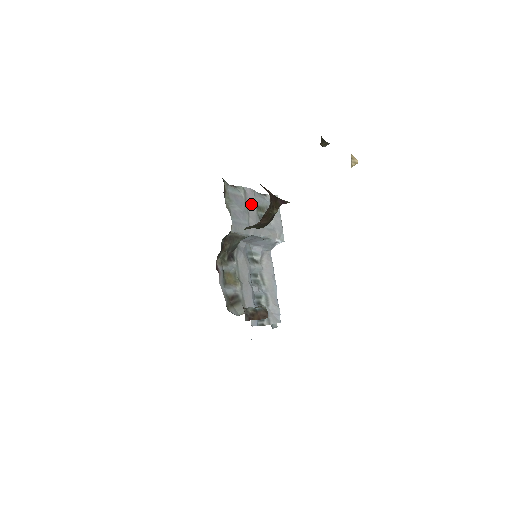
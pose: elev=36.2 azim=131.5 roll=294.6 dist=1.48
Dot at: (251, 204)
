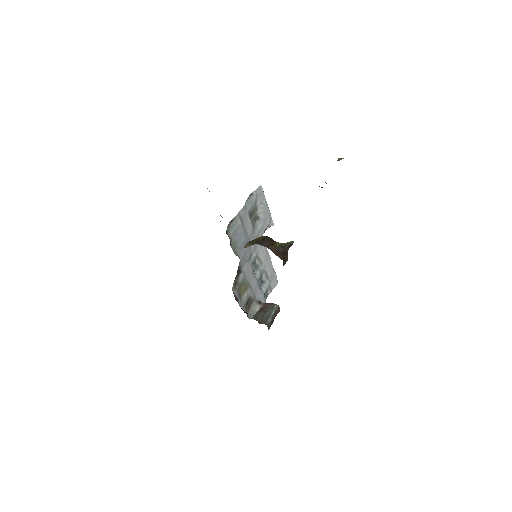
Dot at: (246, 222)
